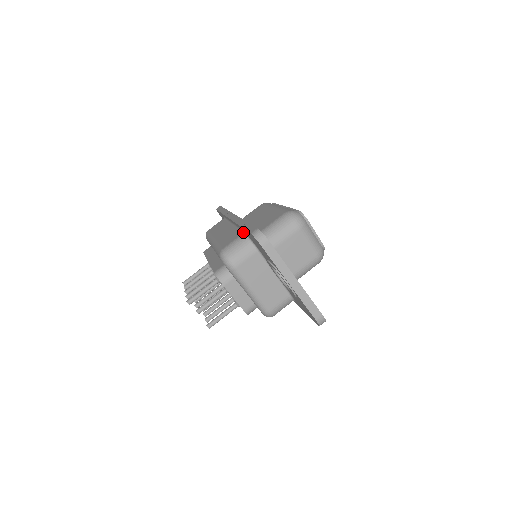
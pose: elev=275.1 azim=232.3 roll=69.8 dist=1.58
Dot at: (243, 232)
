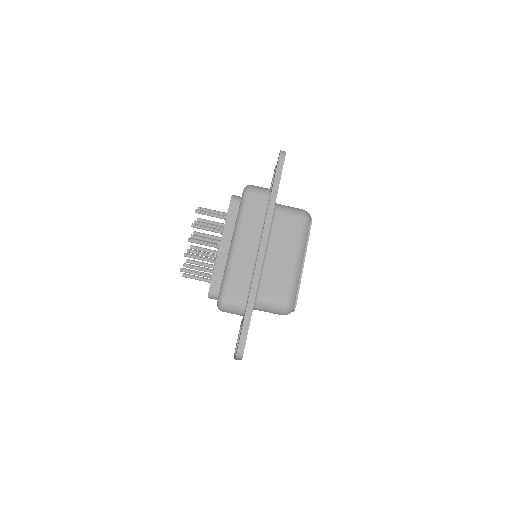
Dot at: (247, 301)
